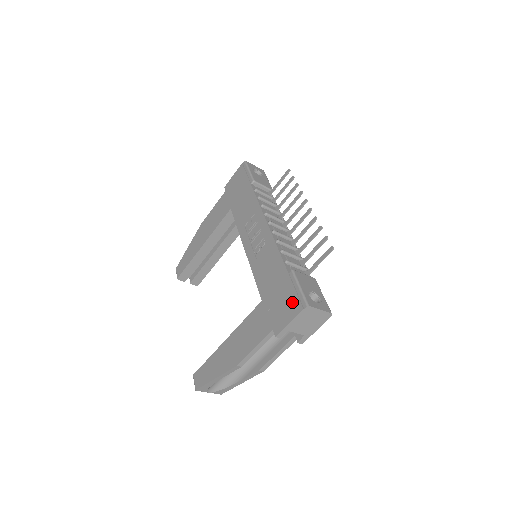
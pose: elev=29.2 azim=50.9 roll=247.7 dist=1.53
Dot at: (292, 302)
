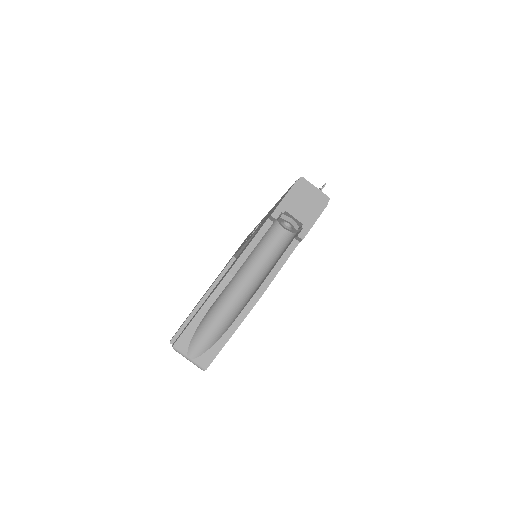
Dot at: occluded
